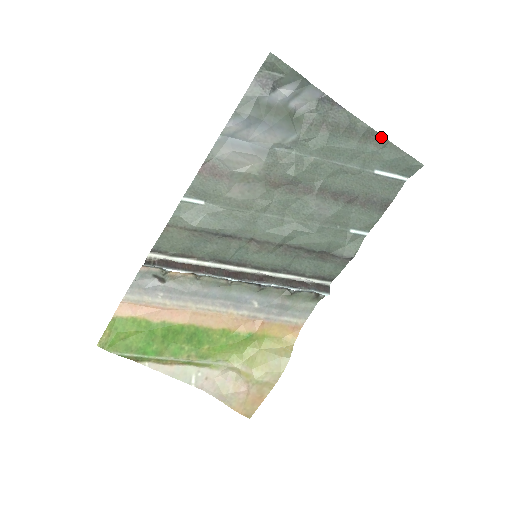
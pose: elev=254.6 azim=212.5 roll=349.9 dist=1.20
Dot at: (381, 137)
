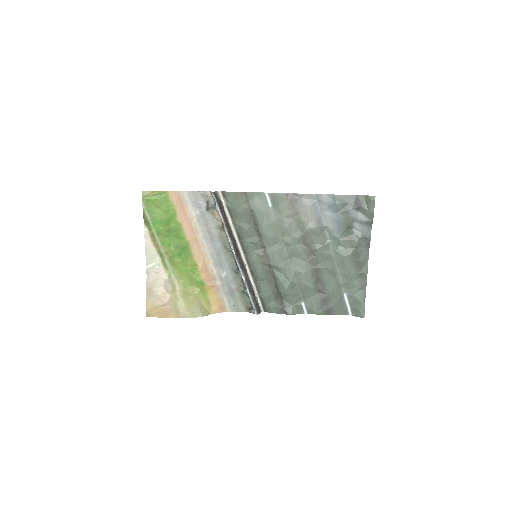
Dot at: (365, 284)
